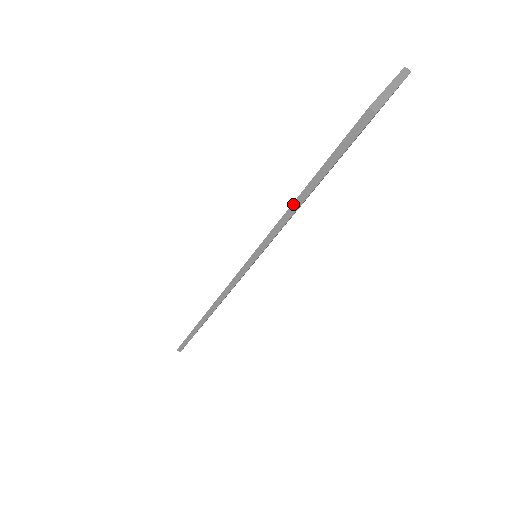
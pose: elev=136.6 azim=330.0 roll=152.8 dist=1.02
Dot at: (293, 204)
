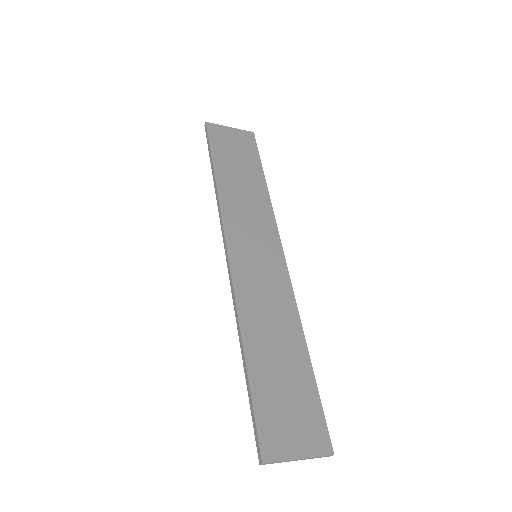
Dot at: (213, 176)
